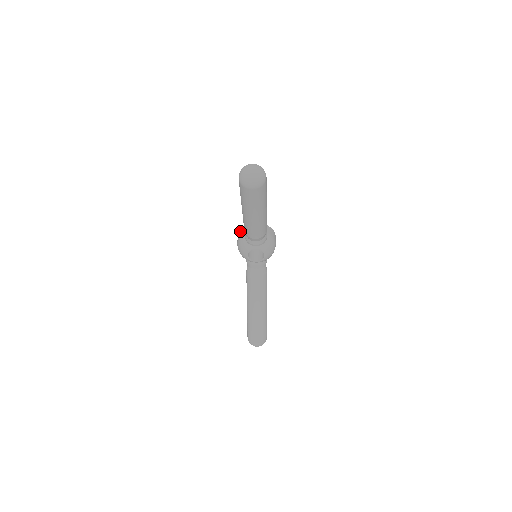
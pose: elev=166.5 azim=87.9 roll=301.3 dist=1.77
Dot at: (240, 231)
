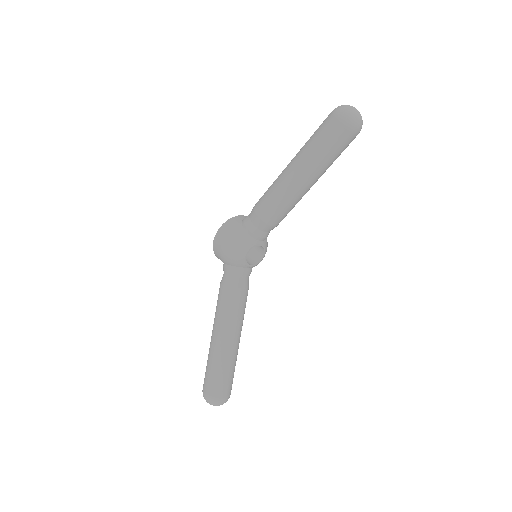
Dot at: (226, 224)
